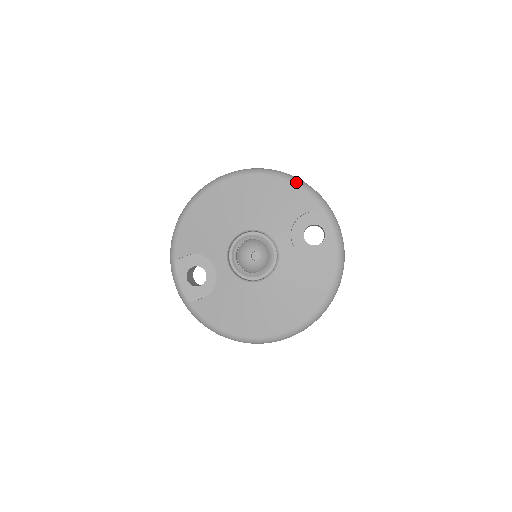
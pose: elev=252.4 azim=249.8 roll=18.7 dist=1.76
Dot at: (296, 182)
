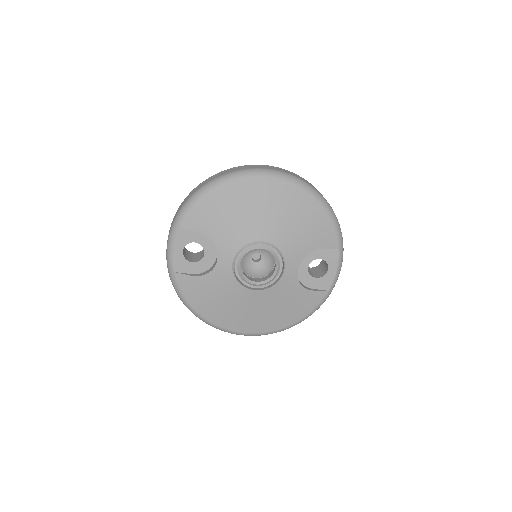
Dot at: (331, 216)
